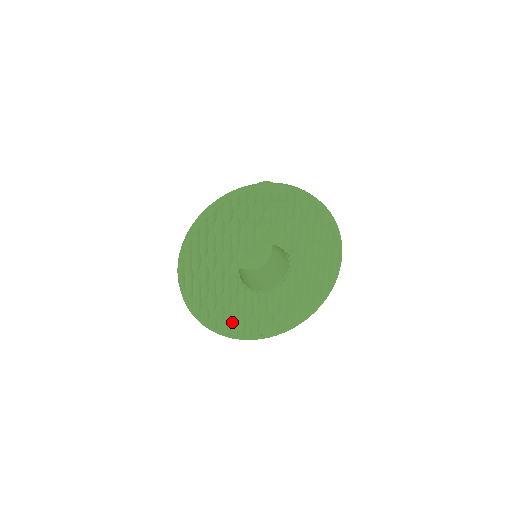
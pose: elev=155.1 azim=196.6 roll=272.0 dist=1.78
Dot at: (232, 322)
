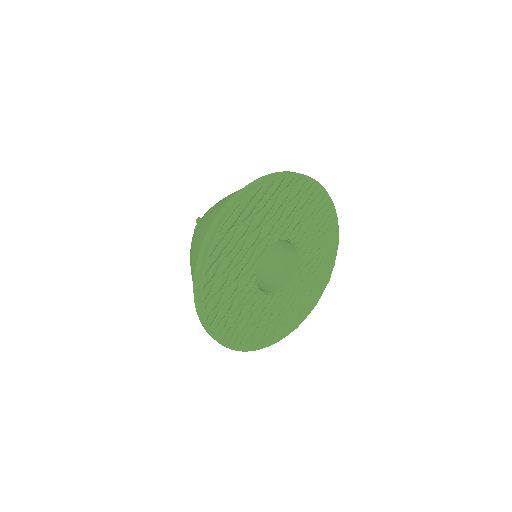
Dot at: (218, 304)
